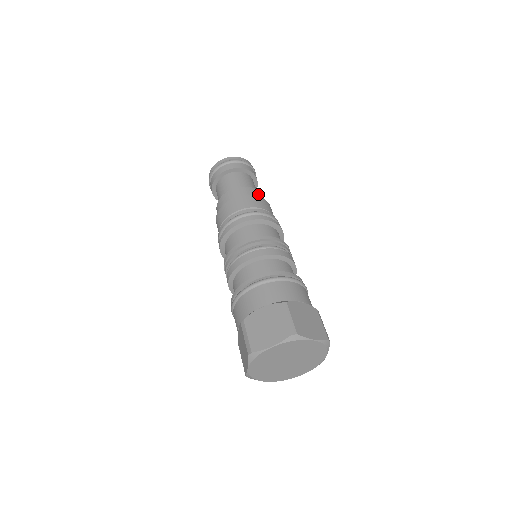
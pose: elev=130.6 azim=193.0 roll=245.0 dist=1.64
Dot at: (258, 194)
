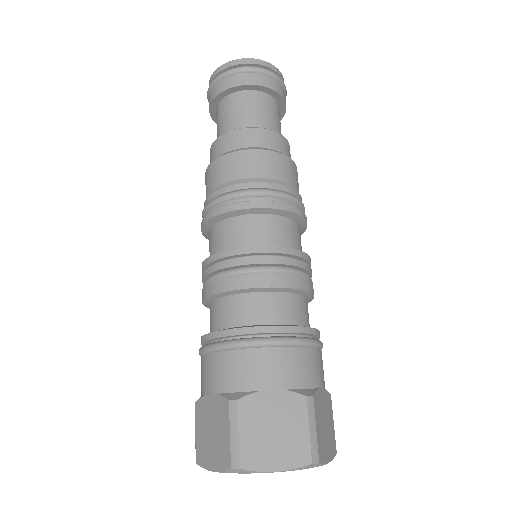
Dot at: occluded
